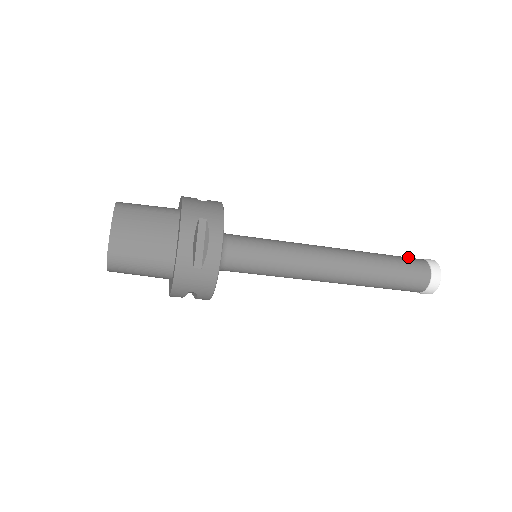
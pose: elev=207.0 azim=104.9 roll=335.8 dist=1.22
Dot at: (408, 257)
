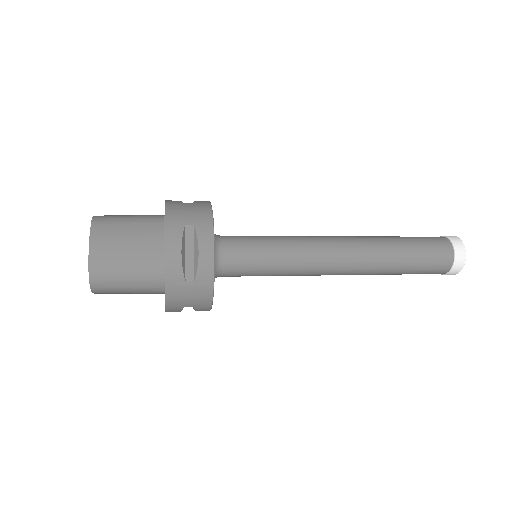
Dot at: occluded
